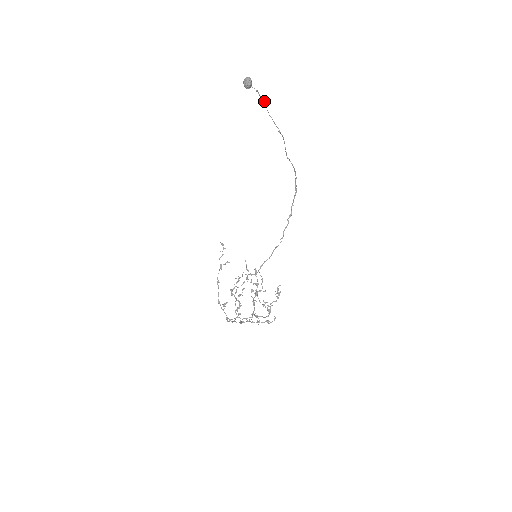
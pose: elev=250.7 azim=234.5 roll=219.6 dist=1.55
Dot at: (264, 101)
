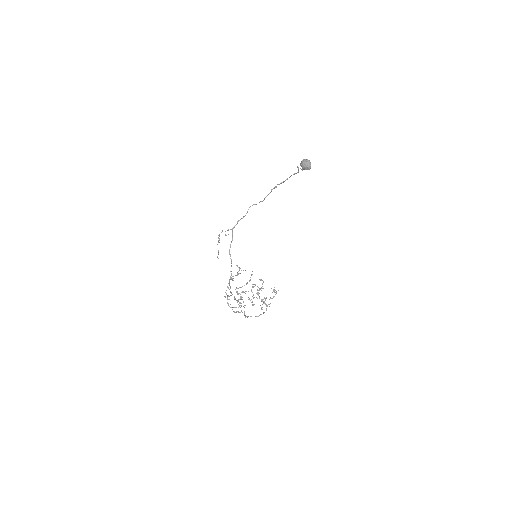
Dot at: occluded
